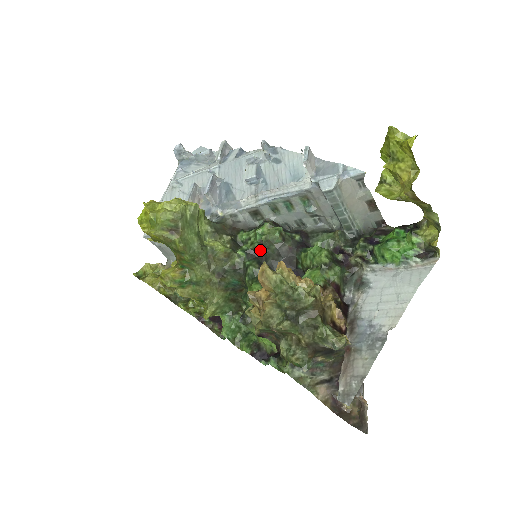
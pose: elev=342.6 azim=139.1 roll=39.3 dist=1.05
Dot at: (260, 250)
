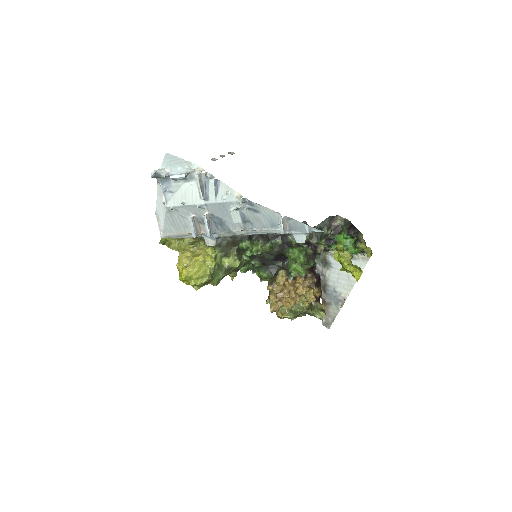
Dot at: (259, 256)
